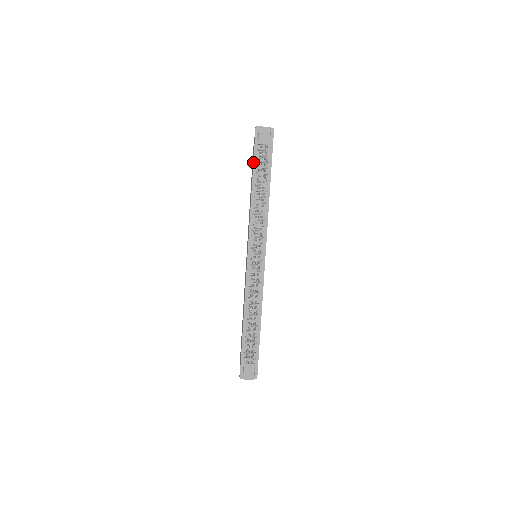
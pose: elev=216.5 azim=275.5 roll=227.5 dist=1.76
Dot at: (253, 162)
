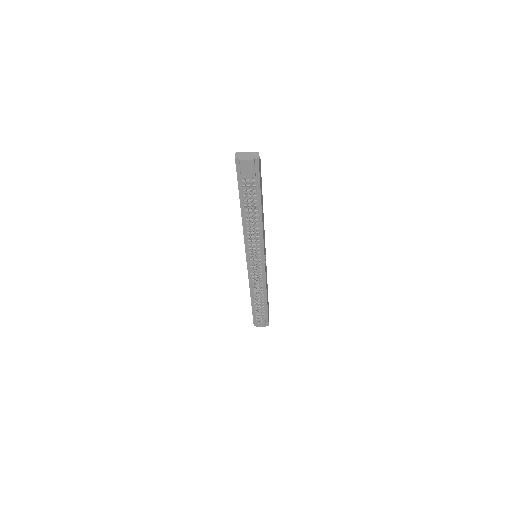
Dot at: occluded
